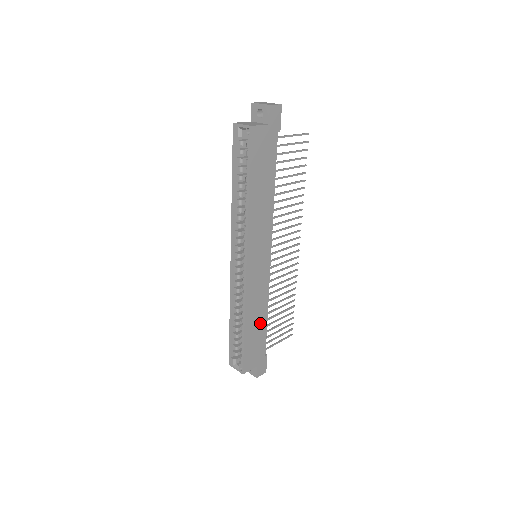
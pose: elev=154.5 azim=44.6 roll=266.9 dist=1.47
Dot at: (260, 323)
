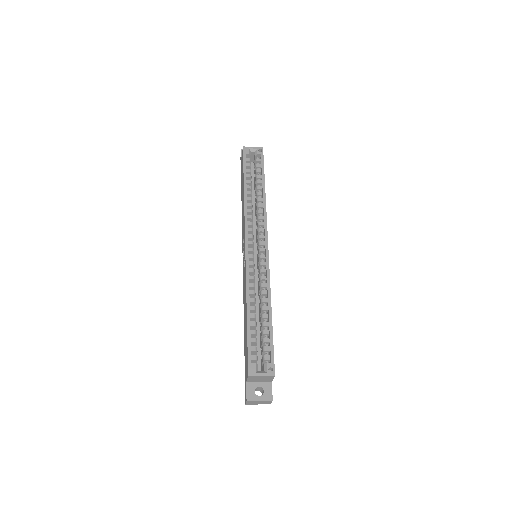
Dot at: occluded
